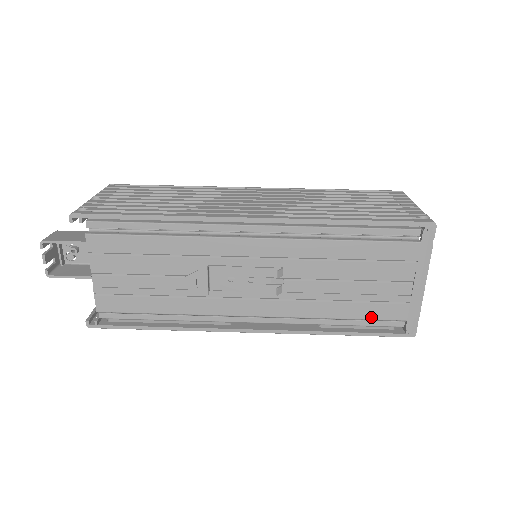
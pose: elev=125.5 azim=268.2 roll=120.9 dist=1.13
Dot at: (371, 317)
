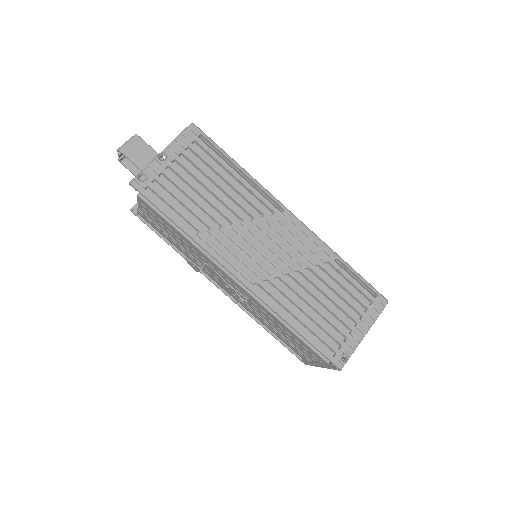
Dot at: (286, 344)
